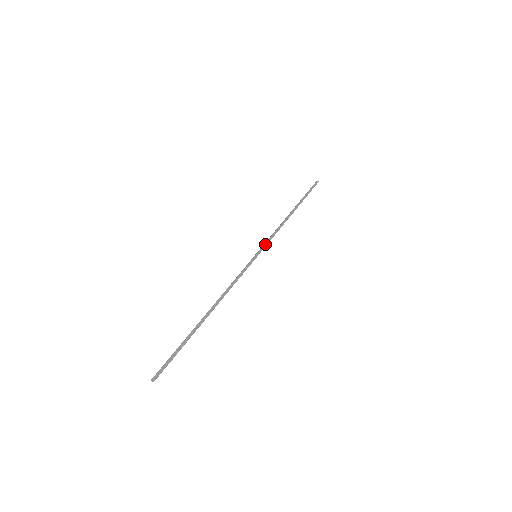
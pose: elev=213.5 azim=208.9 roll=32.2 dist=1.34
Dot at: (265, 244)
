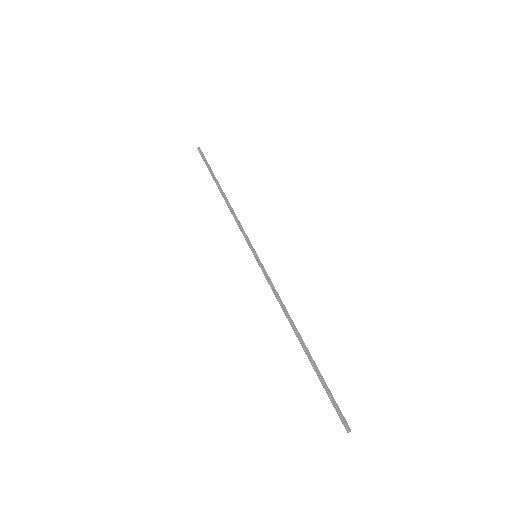
Dot at: (247, 240)
